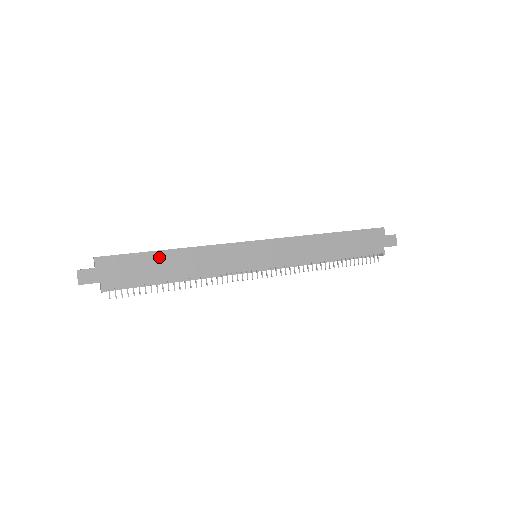
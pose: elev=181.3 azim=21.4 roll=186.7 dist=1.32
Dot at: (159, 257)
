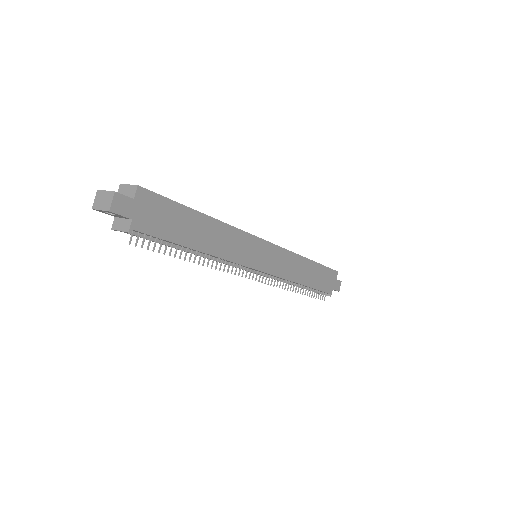
Dot at: (194, 218)
